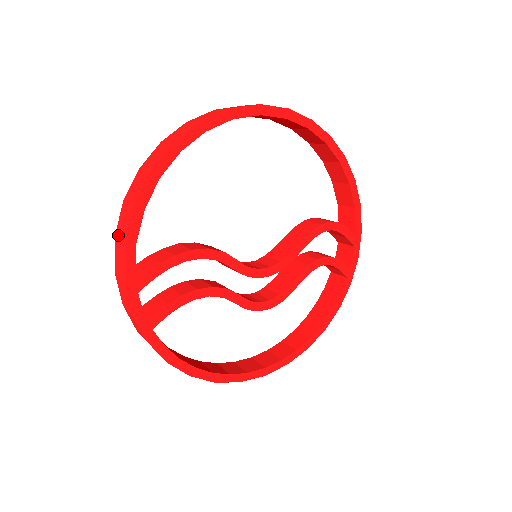
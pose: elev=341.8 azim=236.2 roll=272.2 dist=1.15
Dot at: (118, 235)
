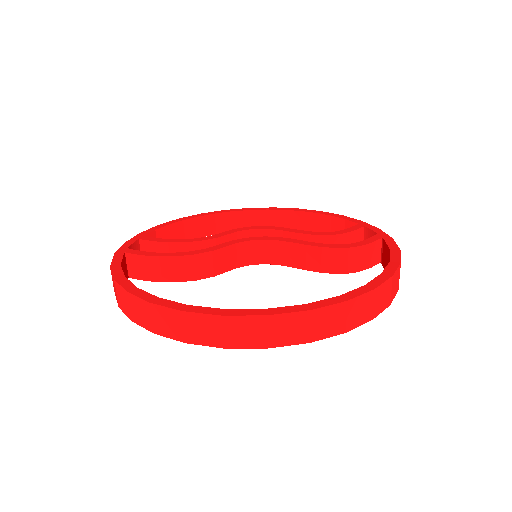
Dot at: occluded
